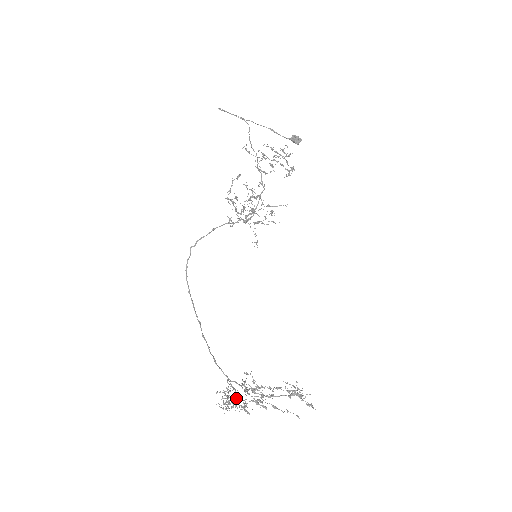
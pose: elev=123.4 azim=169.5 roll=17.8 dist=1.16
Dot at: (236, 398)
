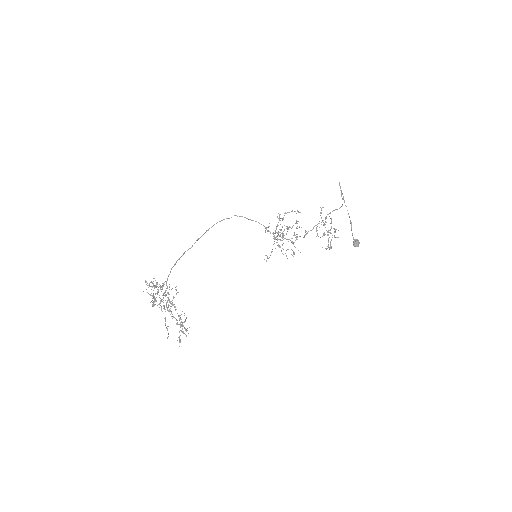
Dot at: (157, 292)
